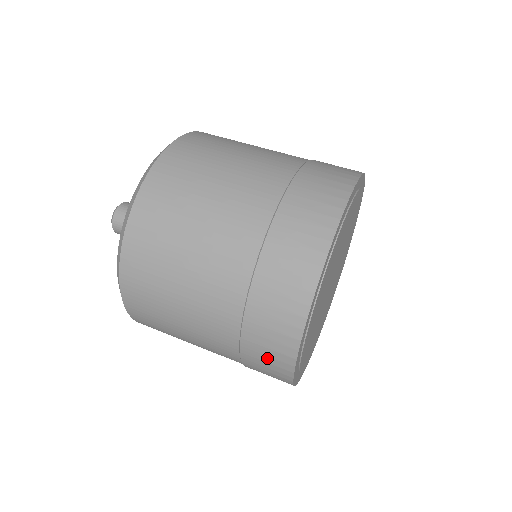
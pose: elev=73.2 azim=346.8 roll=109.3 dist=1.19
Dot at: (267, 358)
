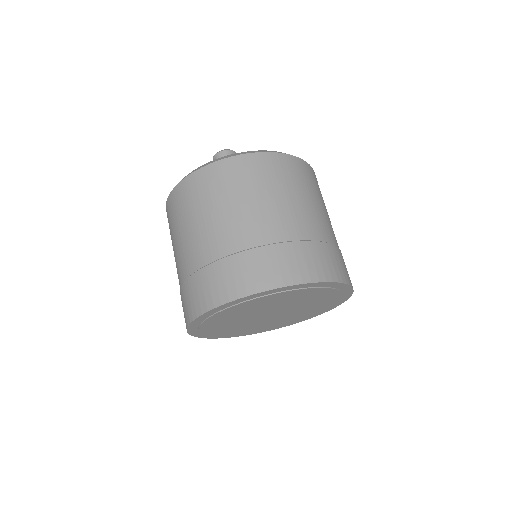
Dot at: (189, 301)
